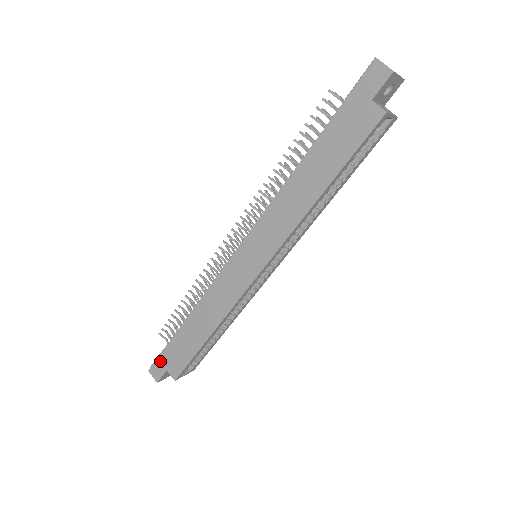
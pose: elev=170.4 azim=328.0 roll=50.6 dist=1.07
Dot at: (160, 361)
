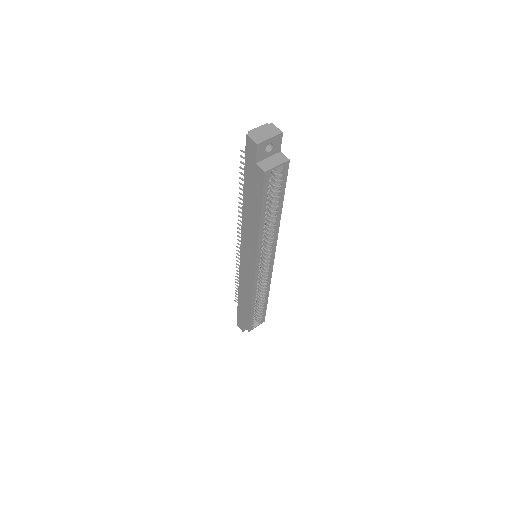
Dot at: (239, 319)
